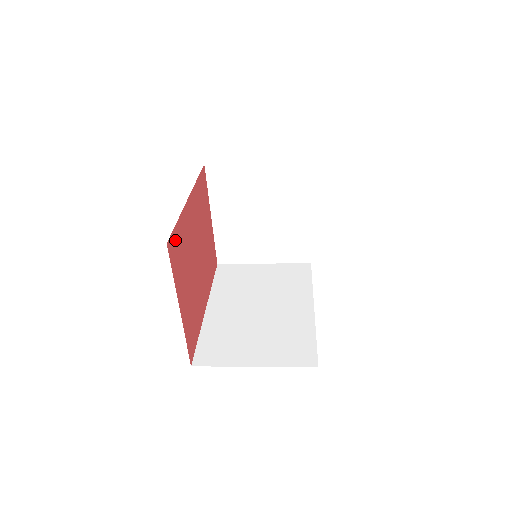
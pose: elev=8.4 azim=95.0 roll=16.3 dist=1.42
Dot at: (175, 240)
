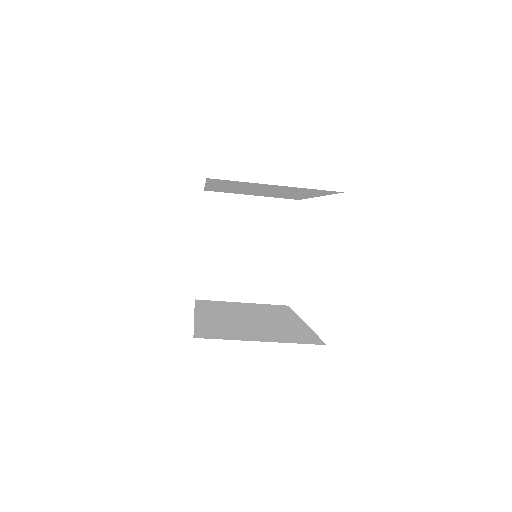
Dot at: occluded
